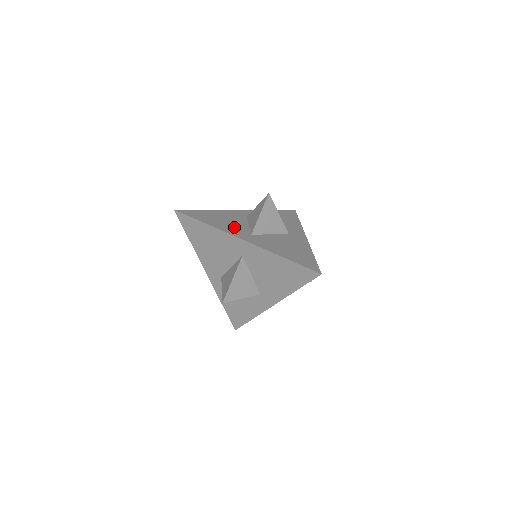
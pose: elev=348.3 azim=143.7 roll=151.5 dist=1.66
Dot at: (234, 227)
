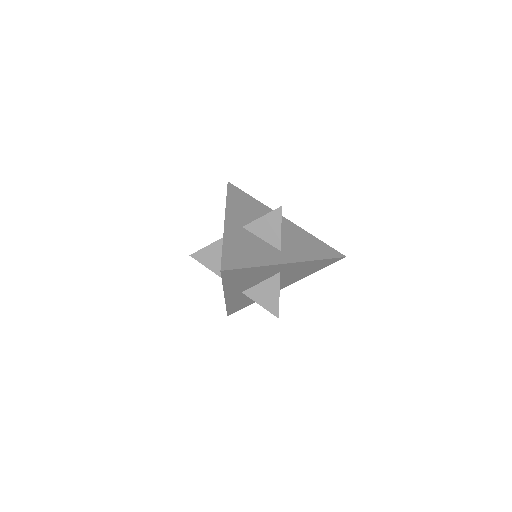
Dot at: occluded
